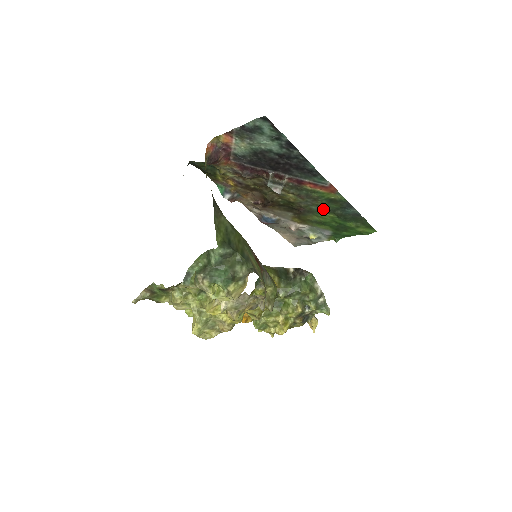
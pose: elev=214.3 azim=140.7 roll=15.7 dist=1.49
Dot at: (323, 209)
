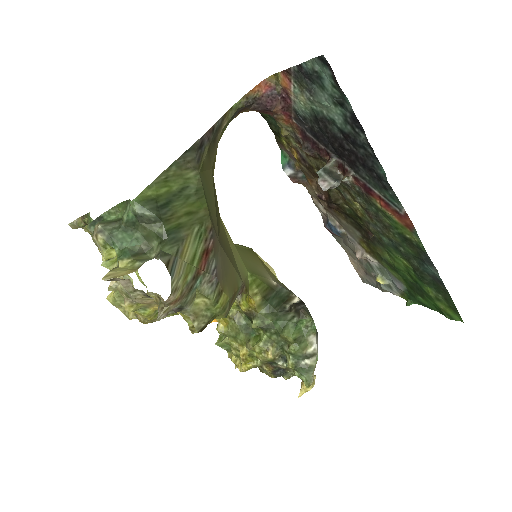
Dot at: (396, 247)
